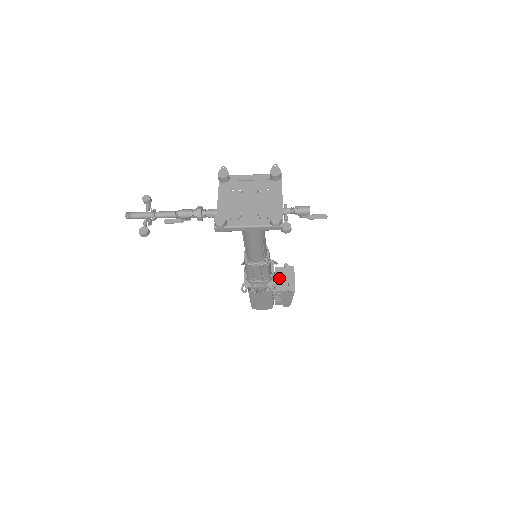
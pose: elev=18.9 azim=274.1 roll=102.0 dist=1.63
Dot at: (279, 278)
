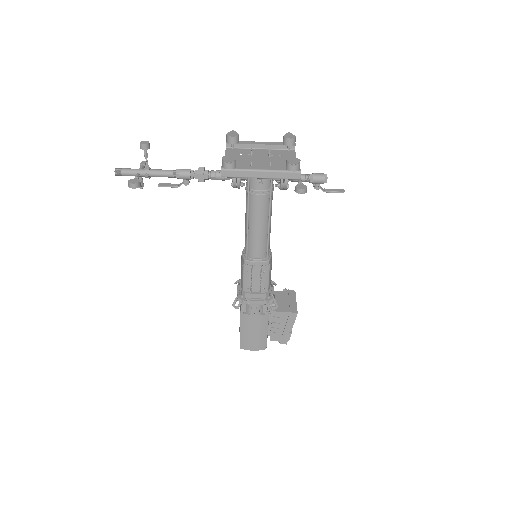
Dot at: (278, 300)
